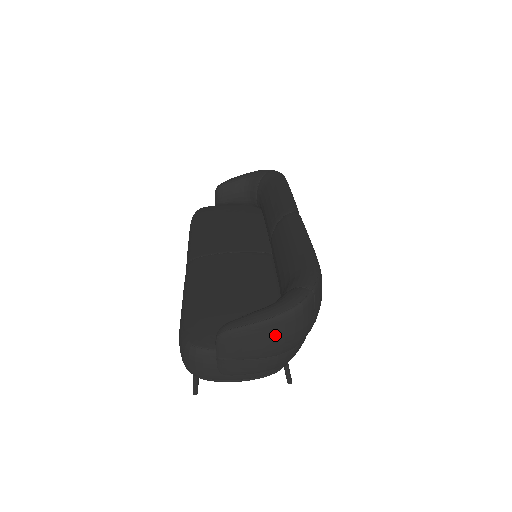
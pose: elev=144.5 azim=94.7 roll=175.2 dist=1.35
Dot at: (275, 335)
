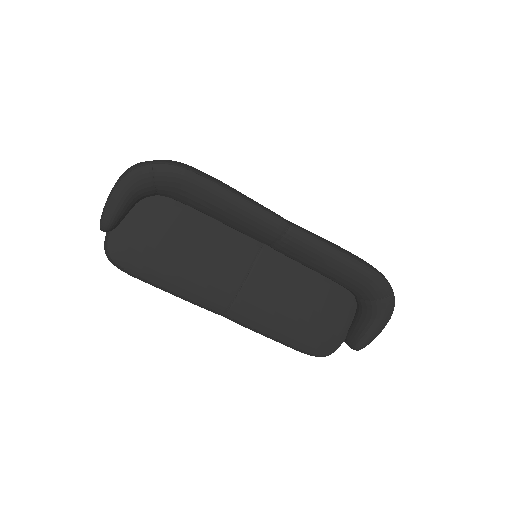
Dot at: occluded
